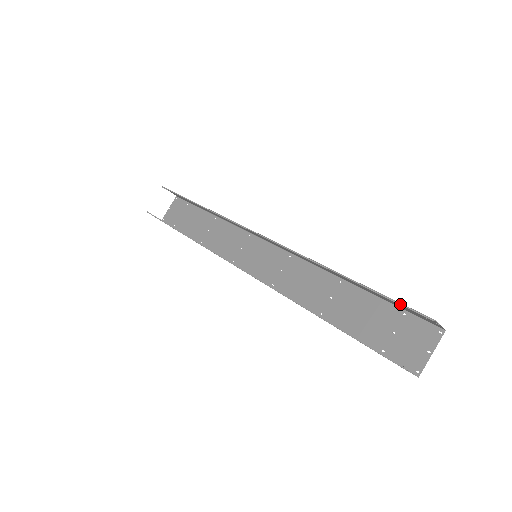
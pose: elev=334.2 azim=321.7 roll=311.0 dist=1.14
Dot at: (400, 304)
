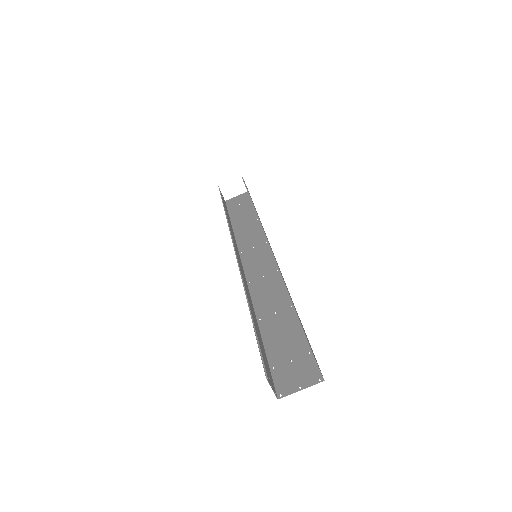
Dot at: (304, 335)
